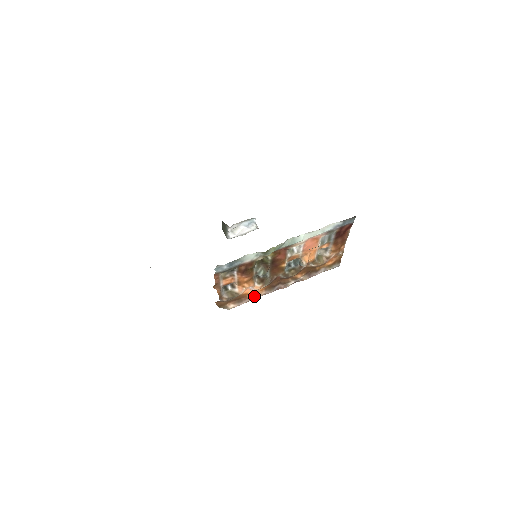
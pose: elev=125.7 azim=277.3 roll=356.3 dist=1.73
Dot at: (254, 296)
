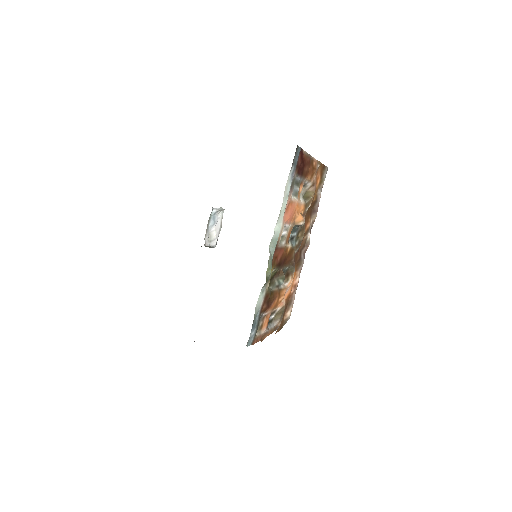
Dot at: (295, 285)
